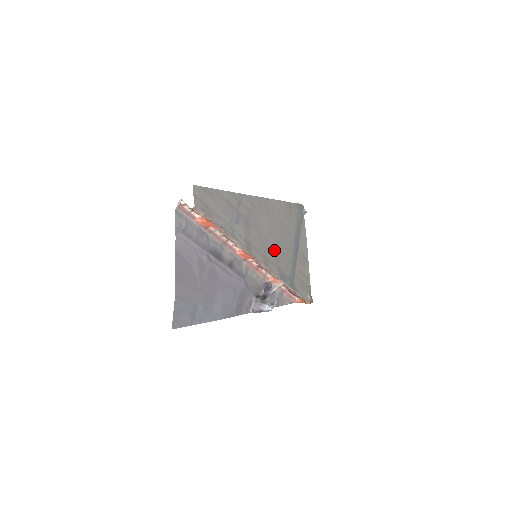
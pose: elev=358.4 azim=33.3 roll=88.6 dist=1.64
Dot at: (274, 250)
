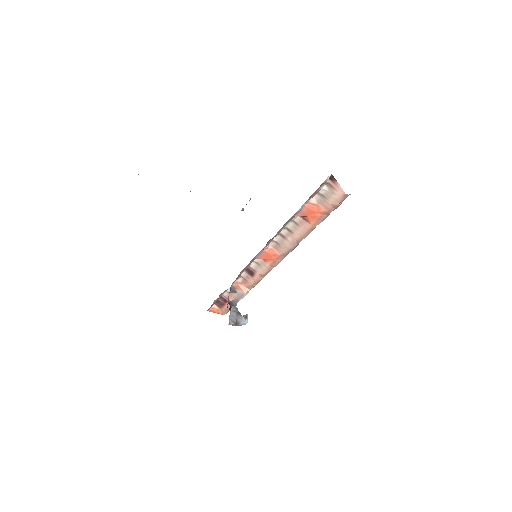
Dot at: occluded
